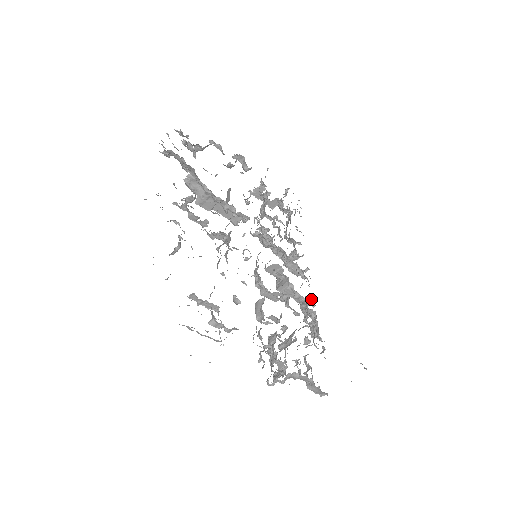
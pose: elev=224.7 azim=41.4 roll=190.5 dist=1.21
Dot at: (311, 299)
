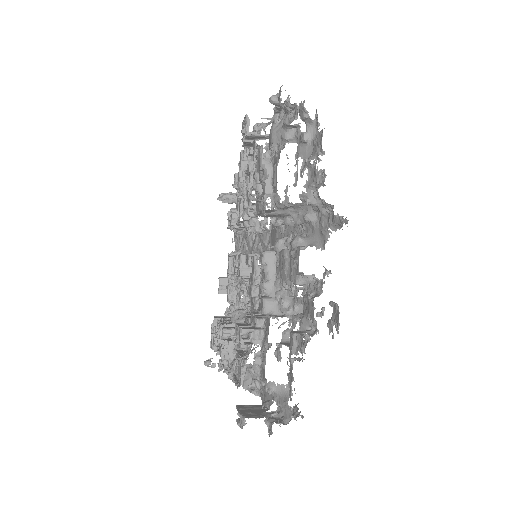
Dot at: occluded
